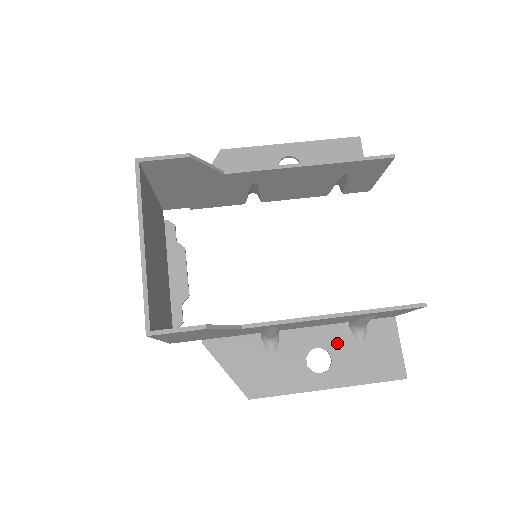
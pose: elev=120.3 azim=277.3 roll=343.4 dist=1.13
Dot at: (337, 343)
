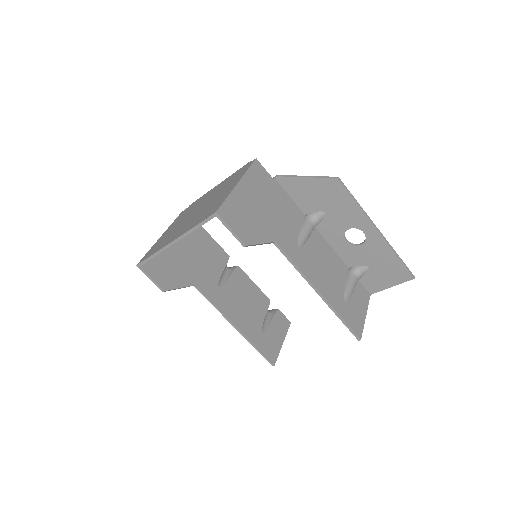
Dot at: occluded
